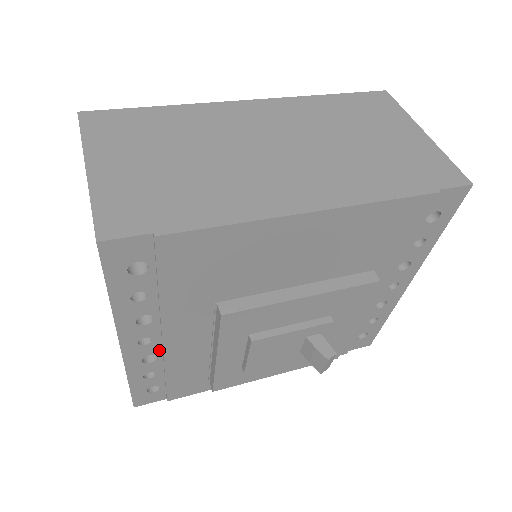
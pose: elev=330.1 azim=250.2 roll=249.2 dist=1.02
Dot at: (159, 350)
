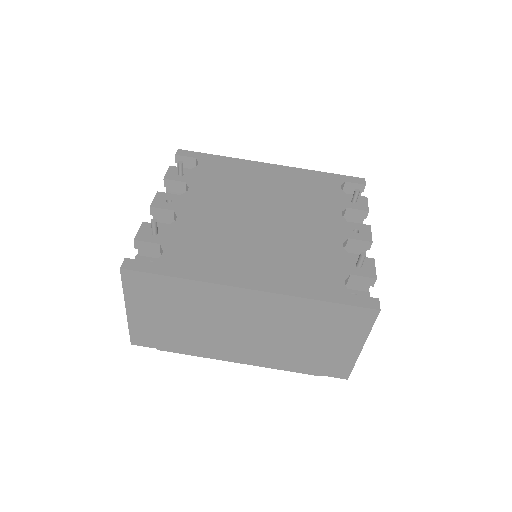
Dot at: occluded
